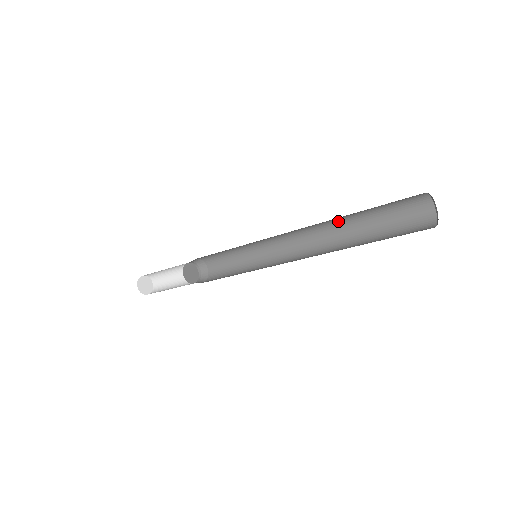
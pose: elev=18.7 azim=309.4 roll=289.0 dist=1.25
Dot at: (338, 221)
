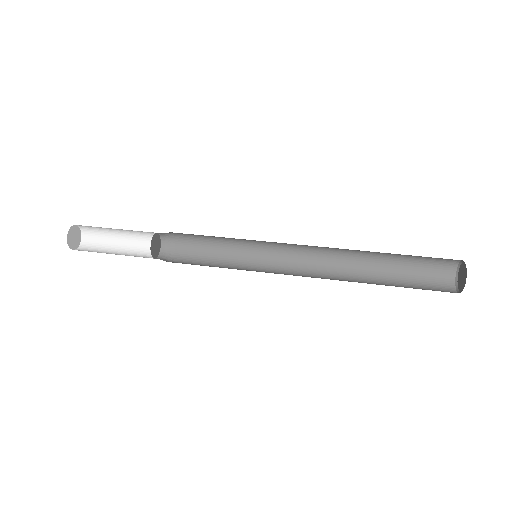
Dot at: occluded
